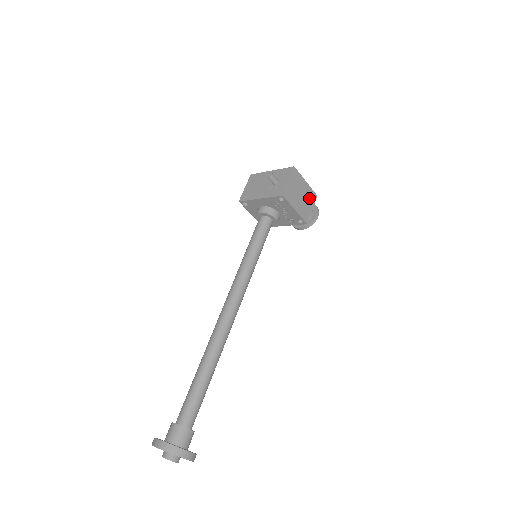
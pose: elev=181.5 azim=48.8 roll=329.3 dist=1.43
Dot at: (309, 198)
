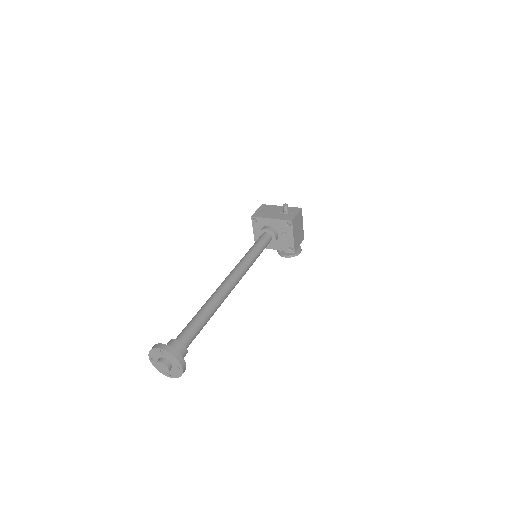
Dot at: (301, 236)
